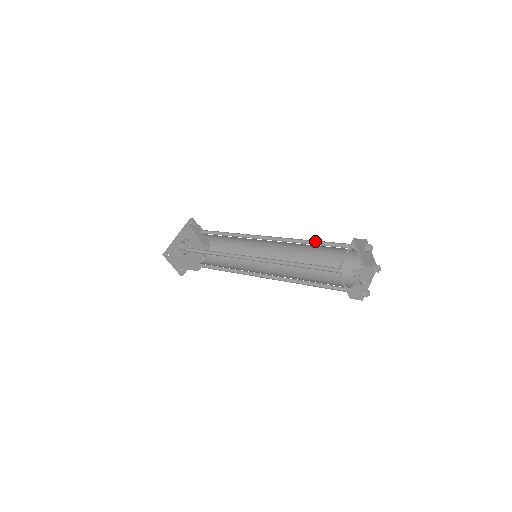
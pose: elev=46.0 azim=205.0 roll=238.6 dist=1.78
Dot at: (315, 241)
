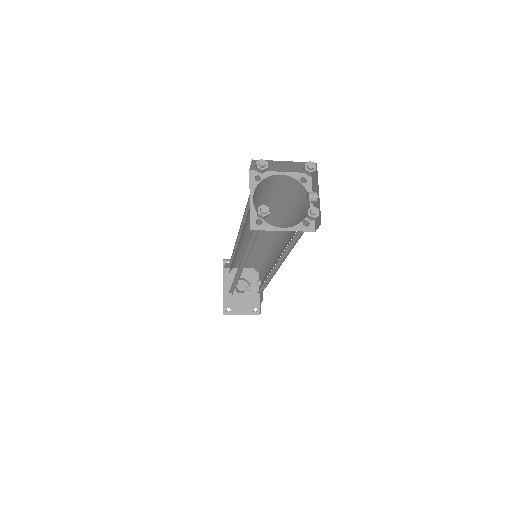
Dot at: (249, 203)
